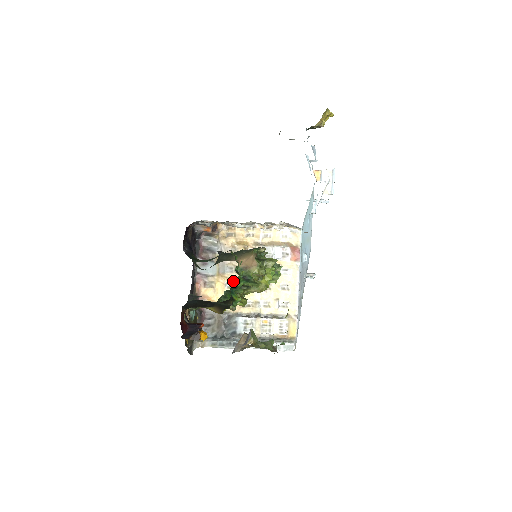
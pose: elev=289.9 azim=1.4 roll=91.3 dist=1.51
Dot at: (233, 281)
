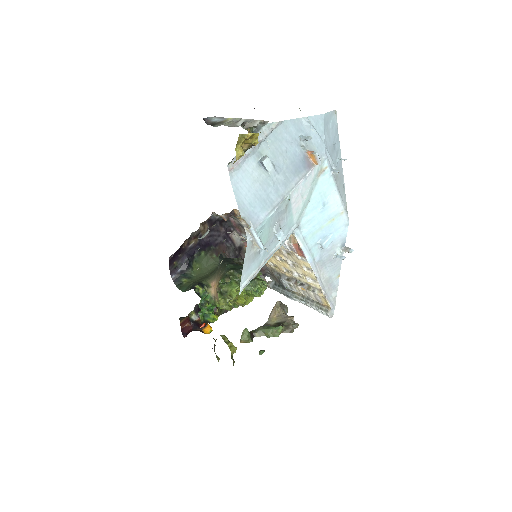
Dot at: (200, 312)
